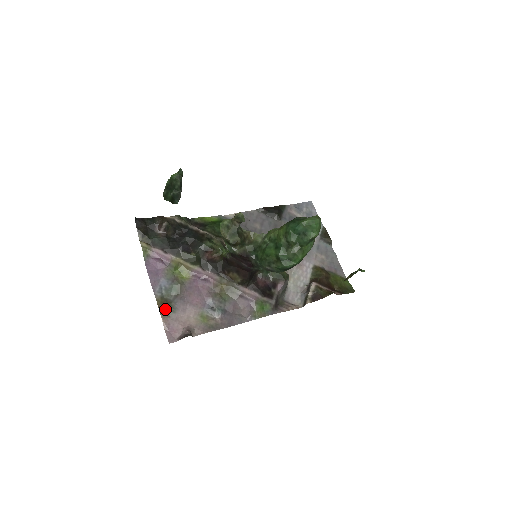
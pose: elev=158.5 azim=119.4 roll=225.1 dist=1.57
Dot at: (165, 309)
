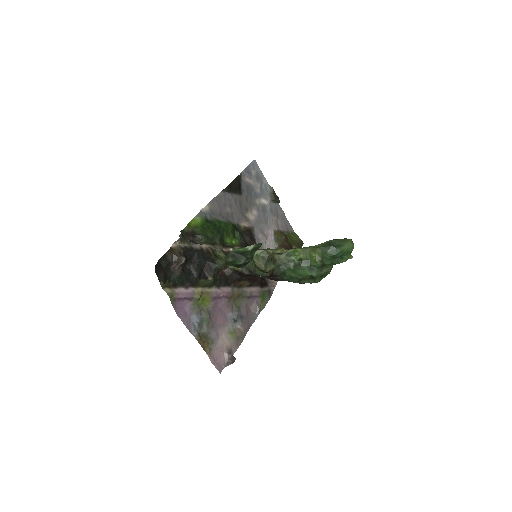
Dot at: (207, 345)
